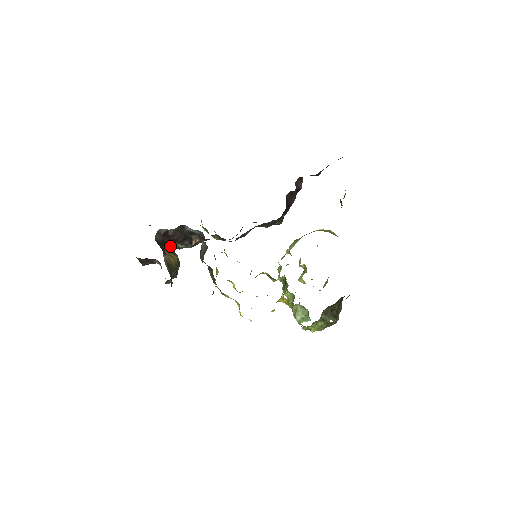
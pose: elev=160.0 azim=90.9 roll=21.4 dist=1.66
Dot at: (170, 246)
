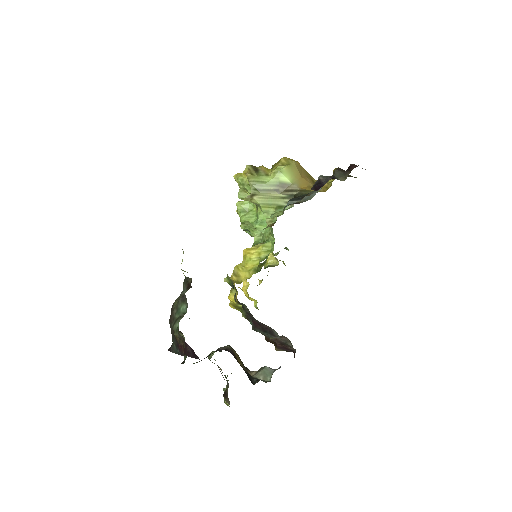
Dot at: occluded
